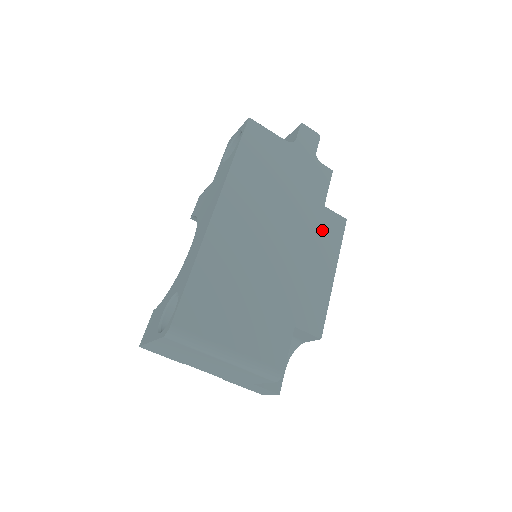
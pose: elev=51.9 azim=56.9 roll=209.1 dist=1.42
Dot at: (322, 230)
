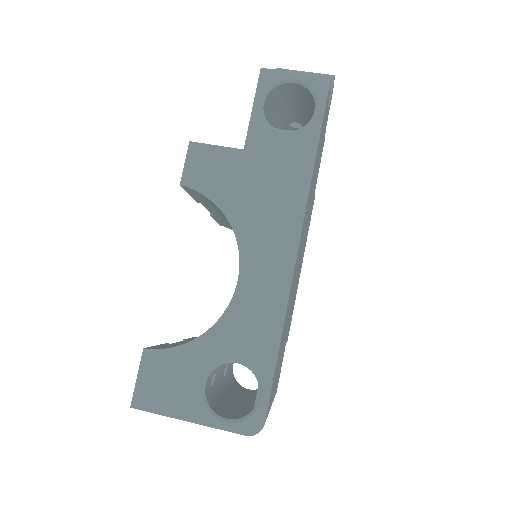
Dot at: occluded
